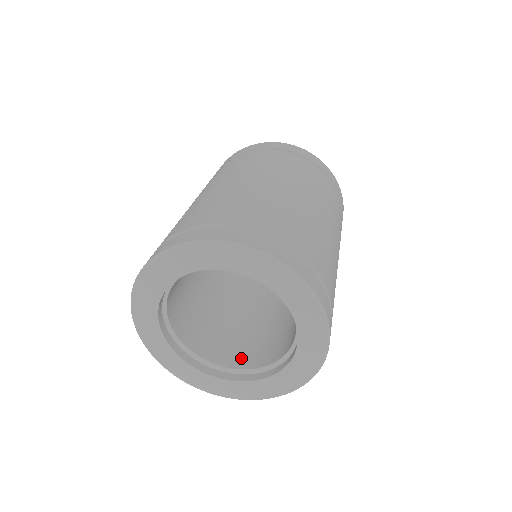
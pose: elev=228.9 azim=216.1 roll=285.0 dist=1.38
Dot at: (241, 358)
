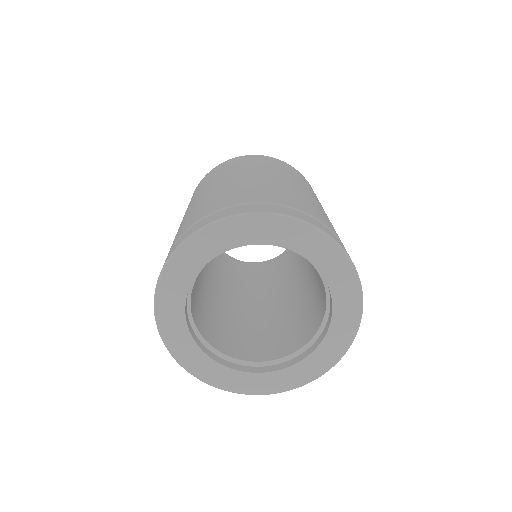
Dot at: (214, 337)
